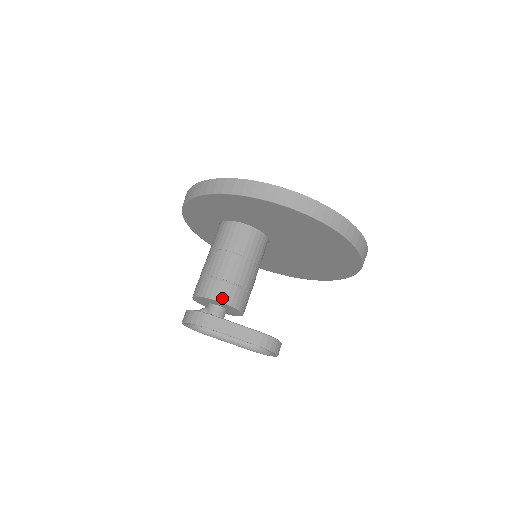
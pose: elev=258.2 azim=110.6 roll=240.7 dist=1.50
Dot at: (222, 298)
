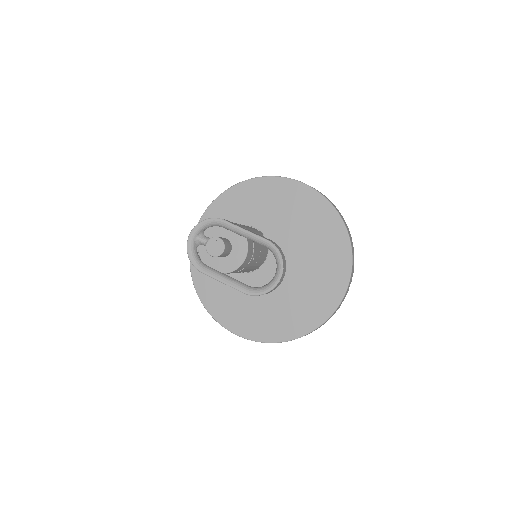
Dot at: (235, 223)
